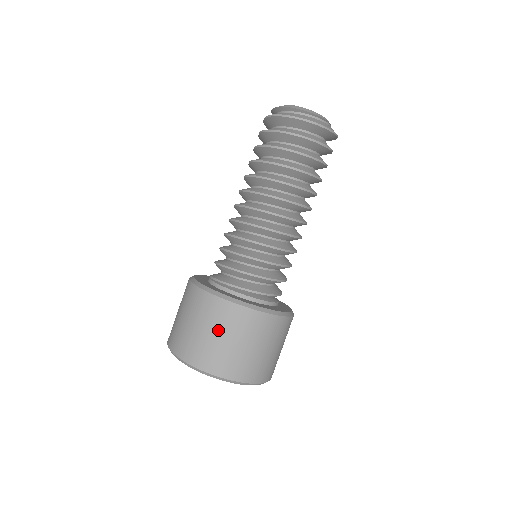
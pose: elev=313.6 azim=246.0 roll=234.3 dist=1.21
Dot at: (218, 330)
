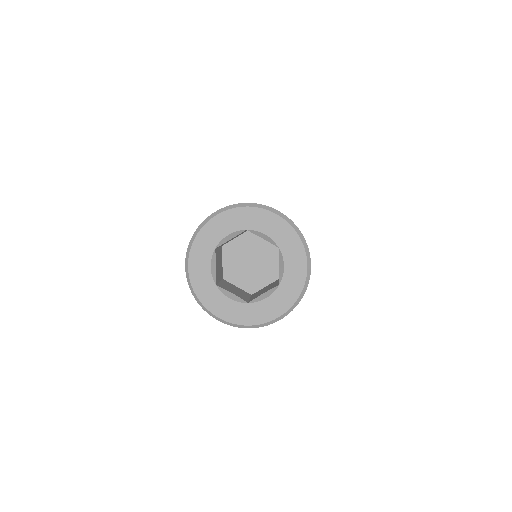
Dot at: occluded
